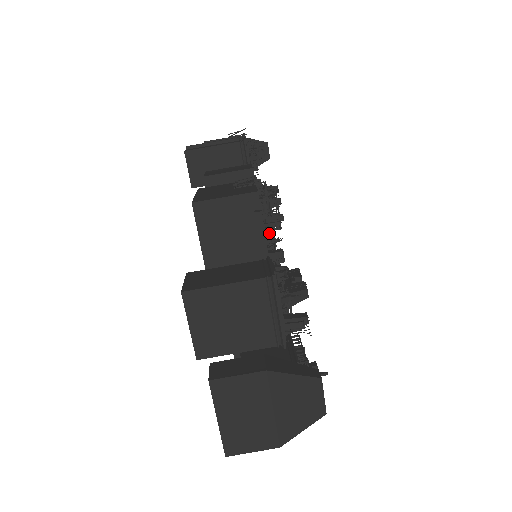
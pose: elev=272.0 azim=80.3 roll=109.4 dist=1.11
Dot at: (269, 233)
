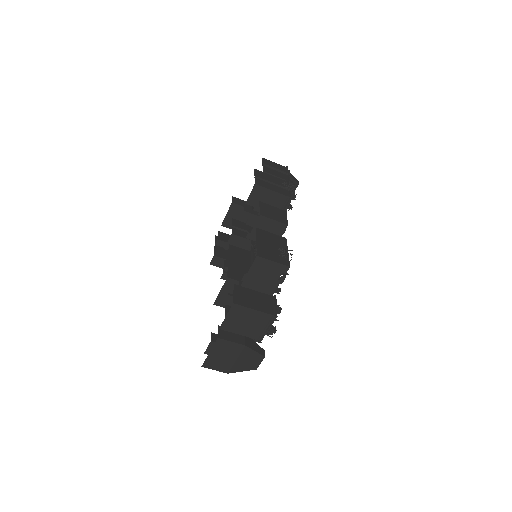
Dot at: occluded
